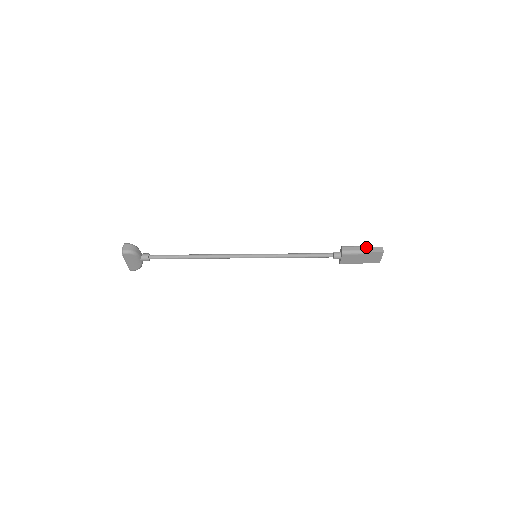
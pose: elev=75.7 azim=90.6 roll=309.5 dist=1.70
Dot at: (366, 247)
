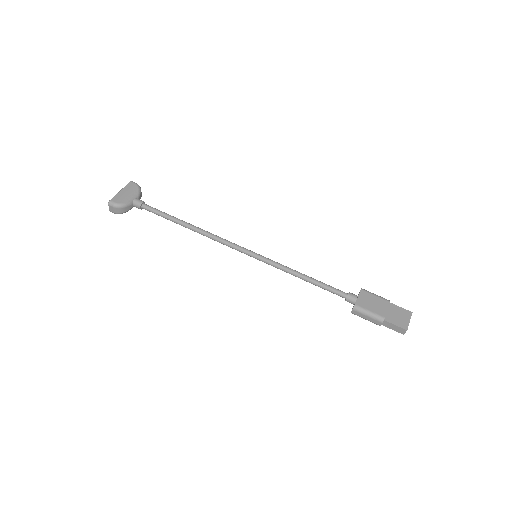
Dot at: occluded
